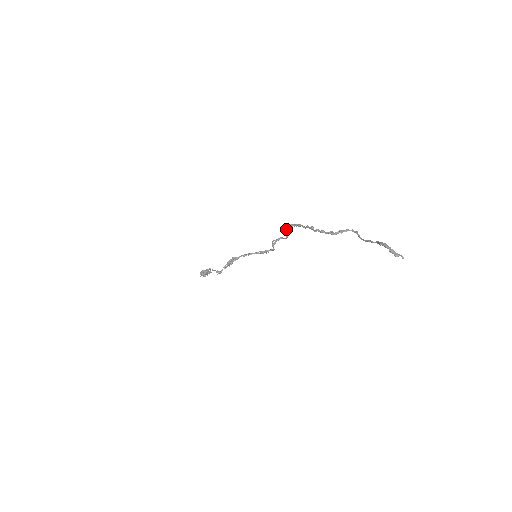
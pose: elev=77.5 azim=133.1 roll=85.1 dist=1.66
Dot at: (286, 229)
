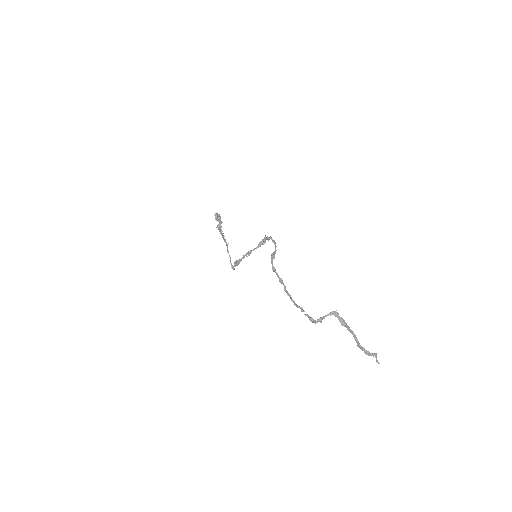
Dot at: occluded
